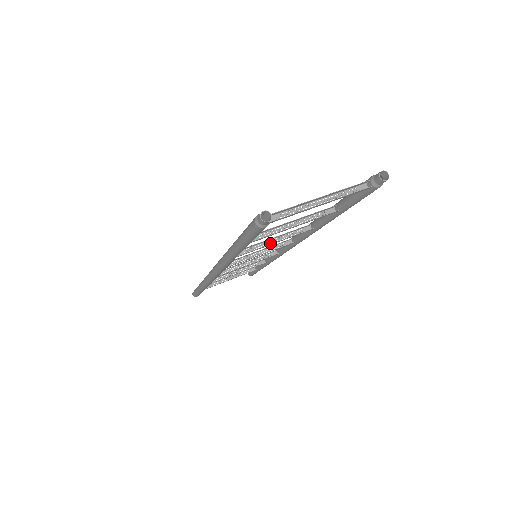
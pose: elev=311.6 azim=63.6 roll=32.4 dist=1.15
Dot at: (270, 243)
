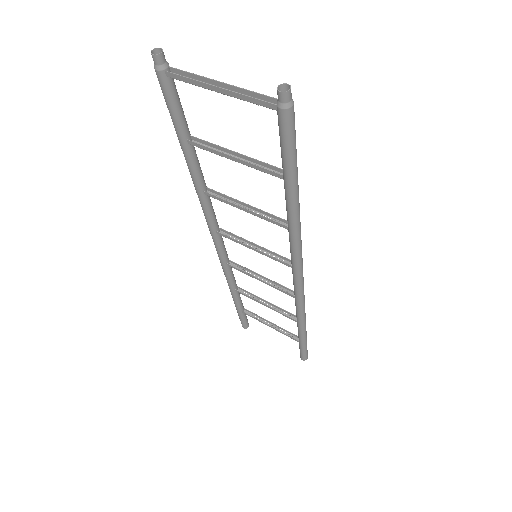
Dot at: (241, 208)
